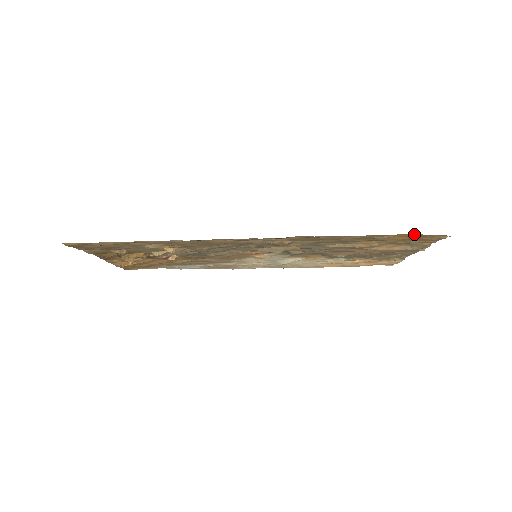
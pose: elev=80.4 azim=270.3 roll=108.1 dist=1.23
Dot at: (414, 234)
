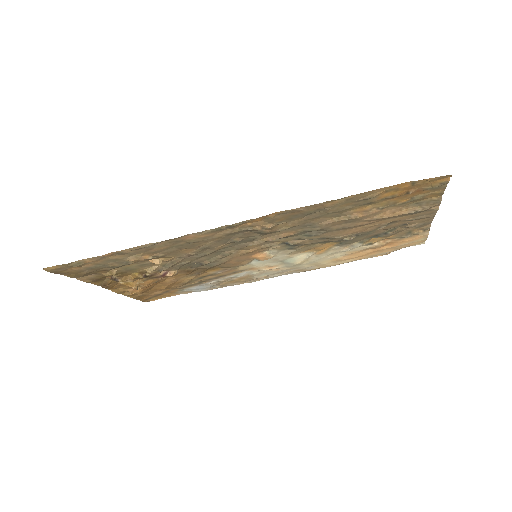
Dot at: (406, 183)
